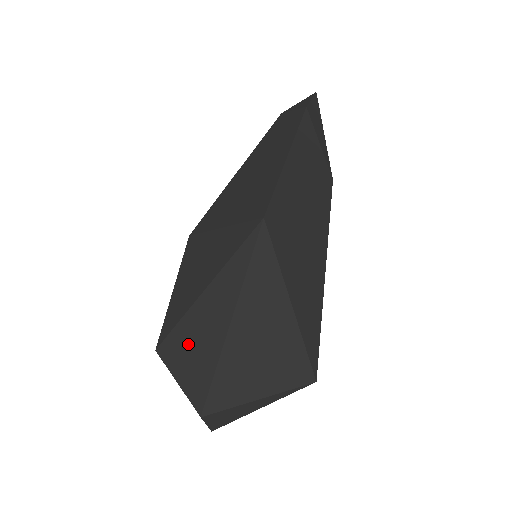
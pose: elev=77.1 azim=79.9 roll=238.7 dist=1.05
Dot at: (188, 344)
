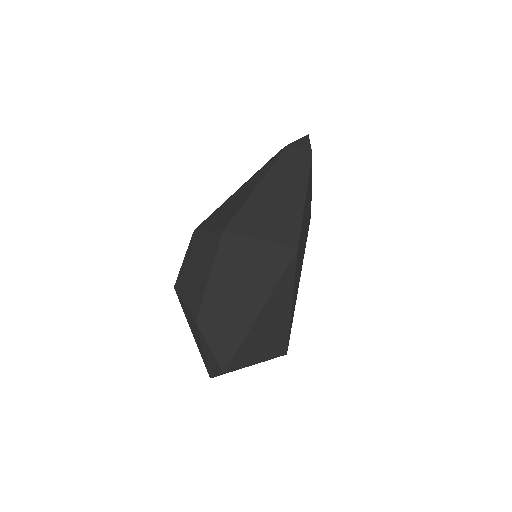
Dot at: (224, 322)
